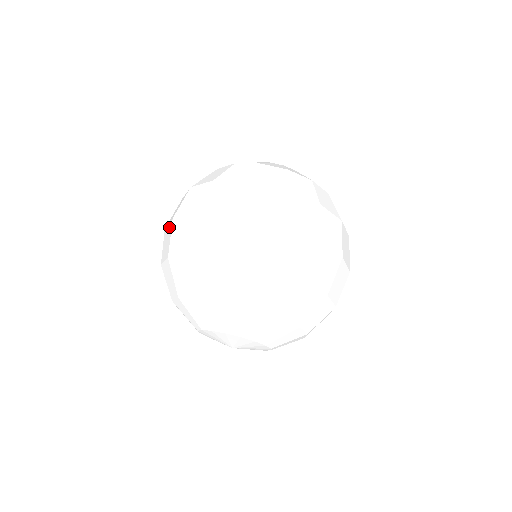
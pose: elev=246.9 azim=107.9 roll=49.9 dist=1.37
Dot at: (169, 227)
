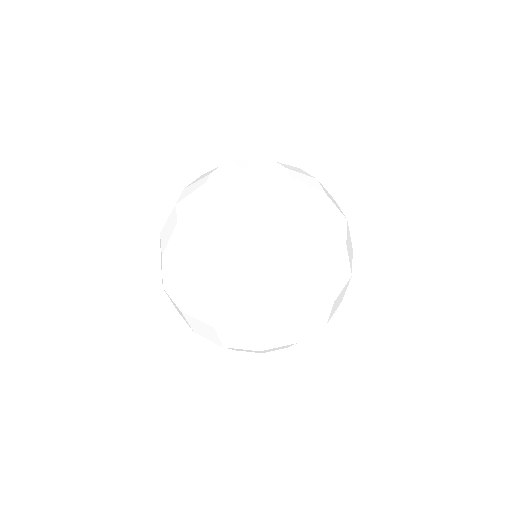
Dot at: occluded
